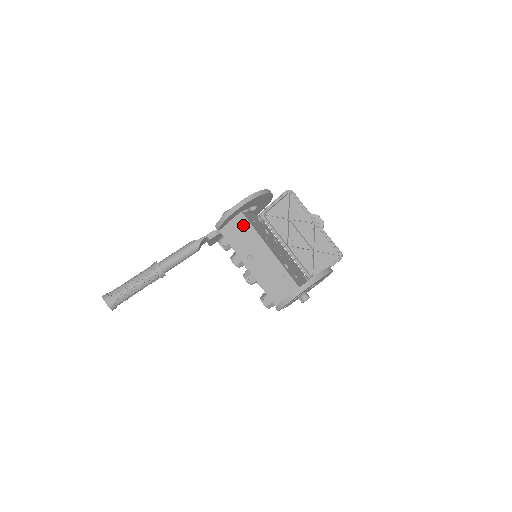
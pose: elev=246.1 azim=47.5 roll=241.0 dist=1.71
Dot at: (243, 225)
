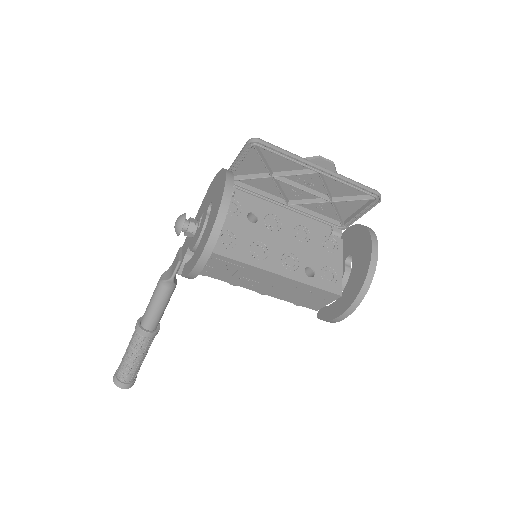
Dot at: (221, 262)
